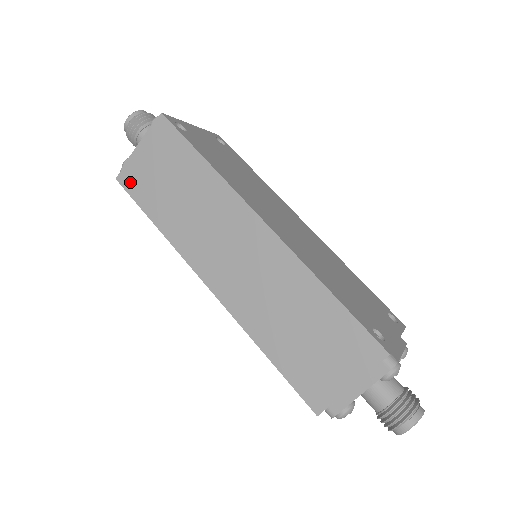
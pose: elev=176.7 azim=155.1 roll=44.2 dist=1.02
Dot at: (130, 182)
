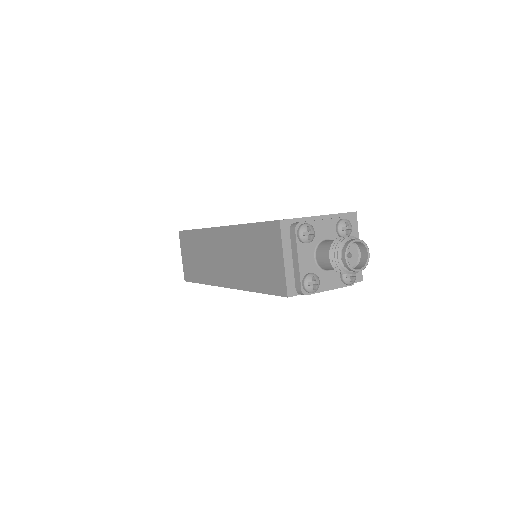
Dot at: (187, 276)
